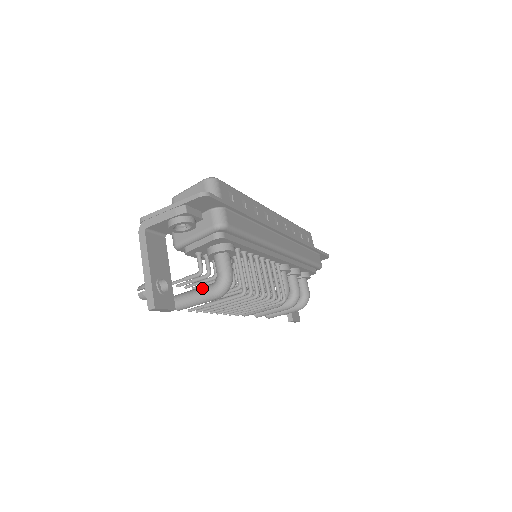
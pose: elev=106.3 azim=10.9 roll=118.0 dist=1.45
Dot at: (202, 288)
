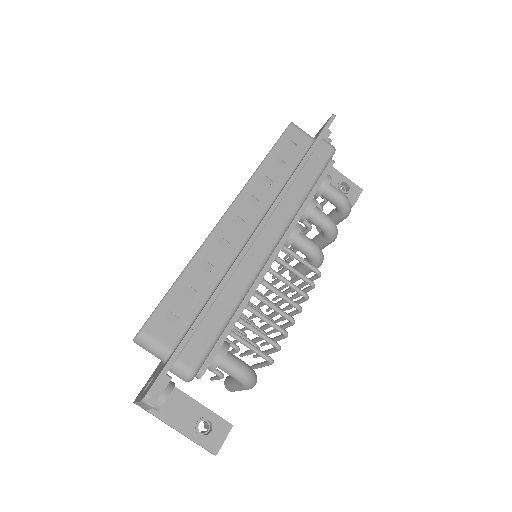
Dot at: (235, 384)
